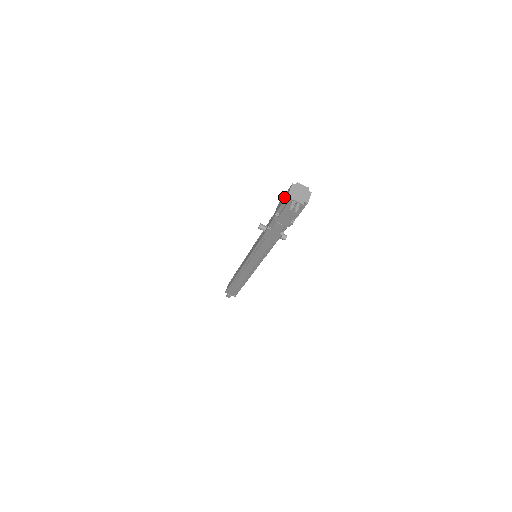
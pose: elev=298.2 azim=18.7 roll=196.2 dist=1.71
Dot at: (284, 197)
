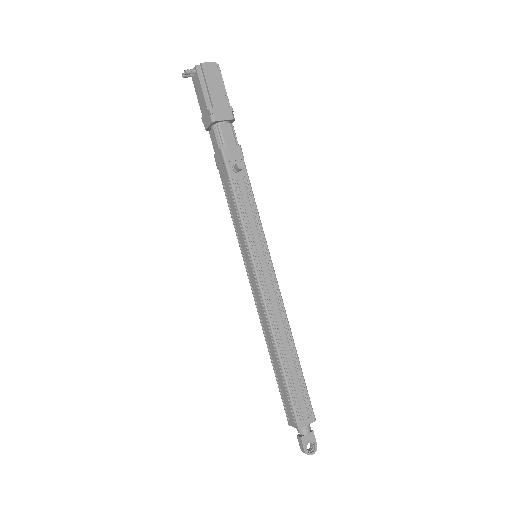
Dot at: occluded
